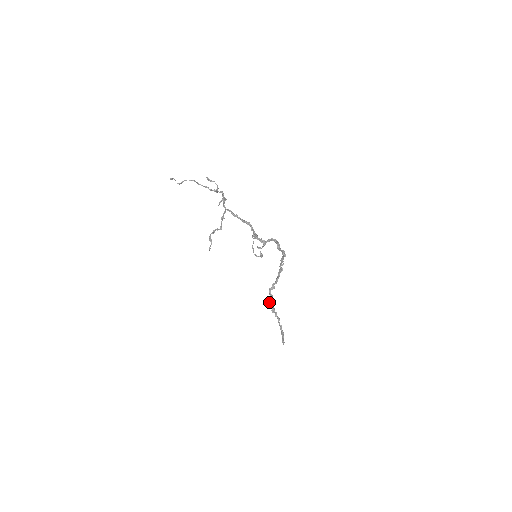
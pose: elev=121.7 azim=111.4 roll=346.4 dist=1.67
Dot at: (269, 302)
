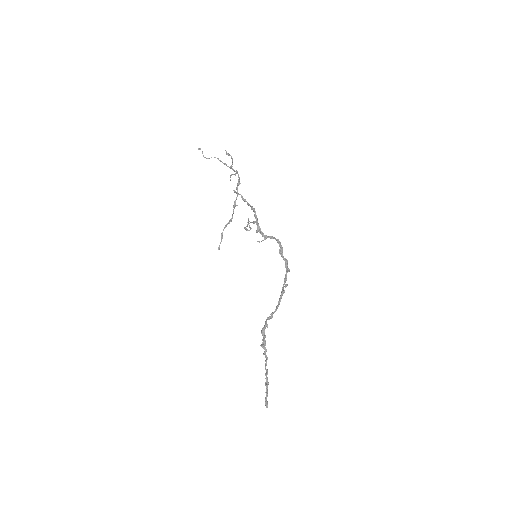
Dot at: (262, 333)
